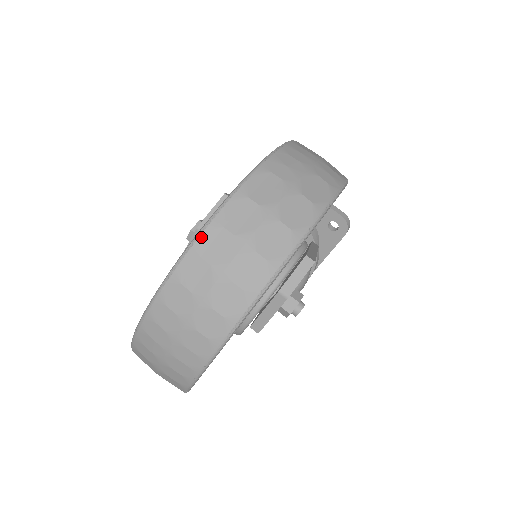
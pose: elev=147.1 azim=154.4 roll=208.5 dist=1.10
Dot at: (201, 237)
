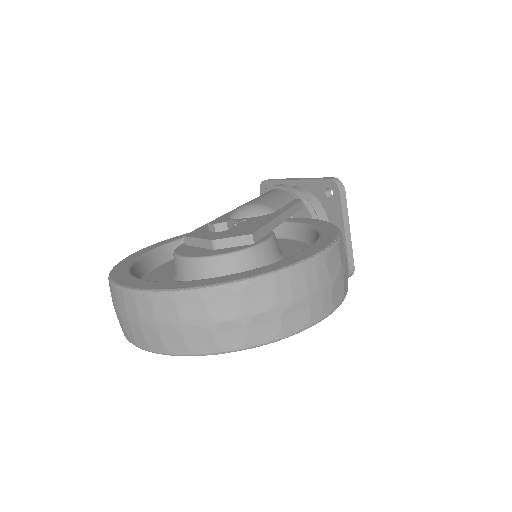
Dot at: (186, 294)
